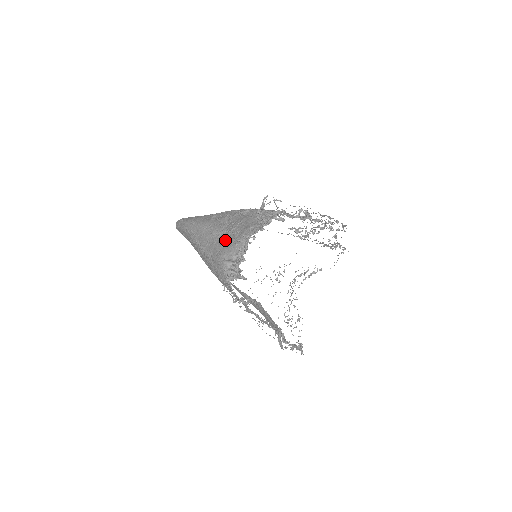
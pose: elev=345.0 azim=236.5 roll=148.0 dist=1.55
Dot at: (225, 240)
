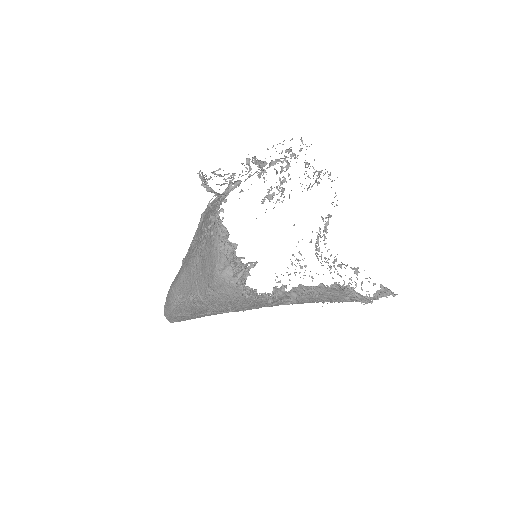
Dot at: (204, 255)
